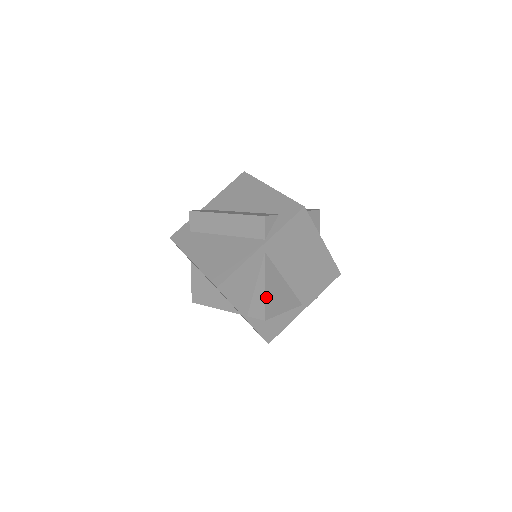
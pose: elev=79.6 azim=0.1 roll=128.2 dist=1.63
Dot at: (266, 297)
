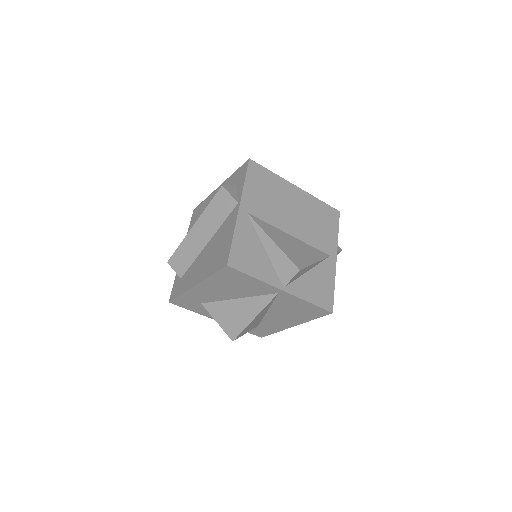
Dot at: (282, 250)
